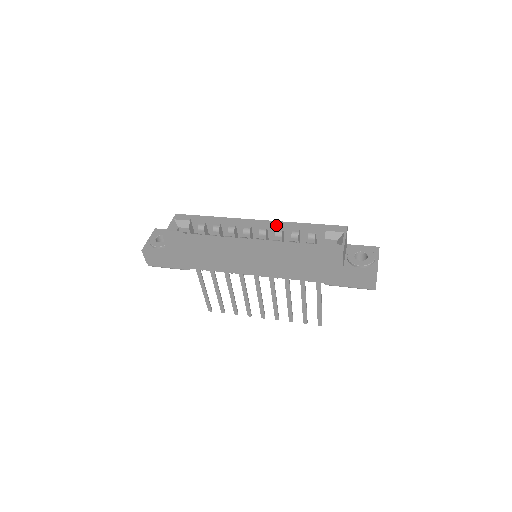
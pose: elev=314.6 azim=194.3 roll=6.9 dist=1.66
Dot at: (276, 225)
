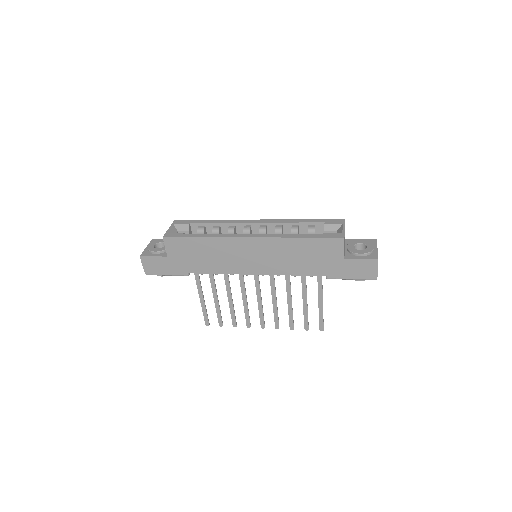
Dot at: (275, 222)
